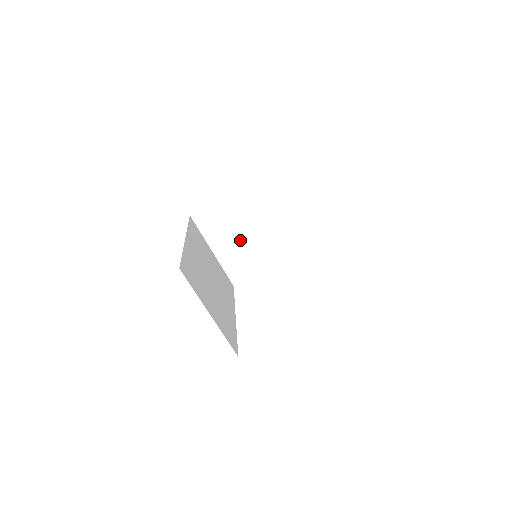
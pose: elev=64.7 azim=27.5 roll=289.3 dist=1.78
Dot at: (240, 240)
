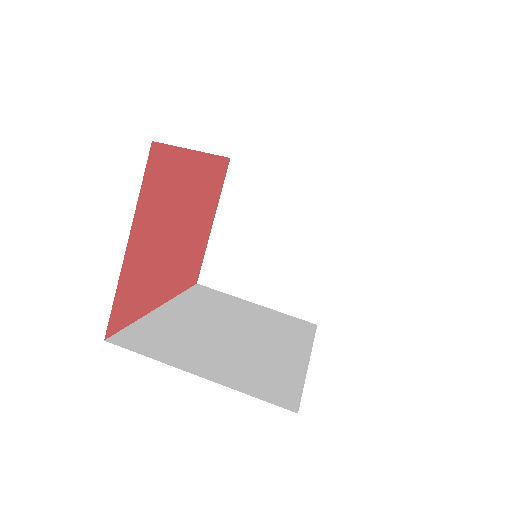
Dot at: (271, 264)
